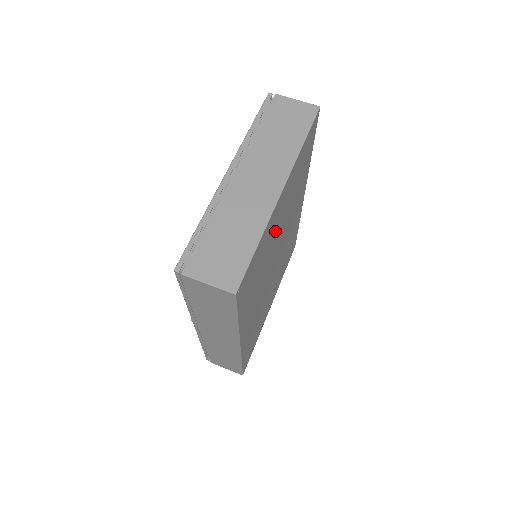
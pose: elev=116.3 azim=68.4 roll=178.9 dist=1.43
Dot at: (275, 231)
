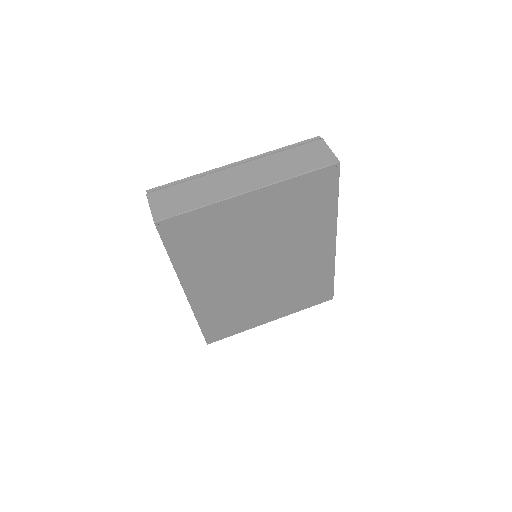
Dot at: (245, 227)
